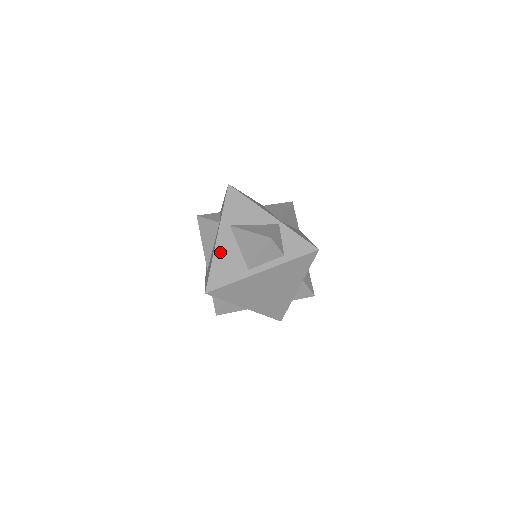
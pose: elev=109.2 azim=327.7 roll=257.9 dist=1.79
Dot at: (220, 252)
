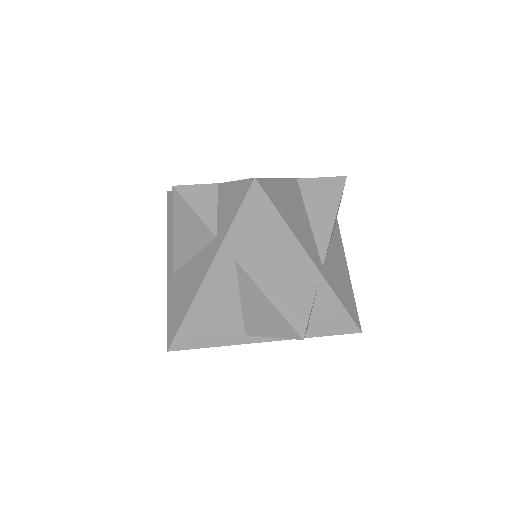
Dot at: (206, 299)
